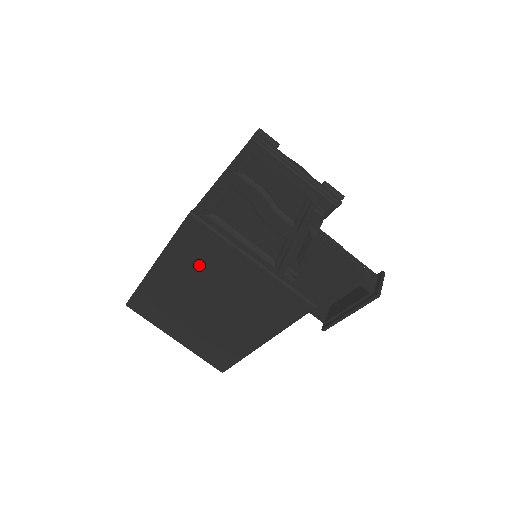
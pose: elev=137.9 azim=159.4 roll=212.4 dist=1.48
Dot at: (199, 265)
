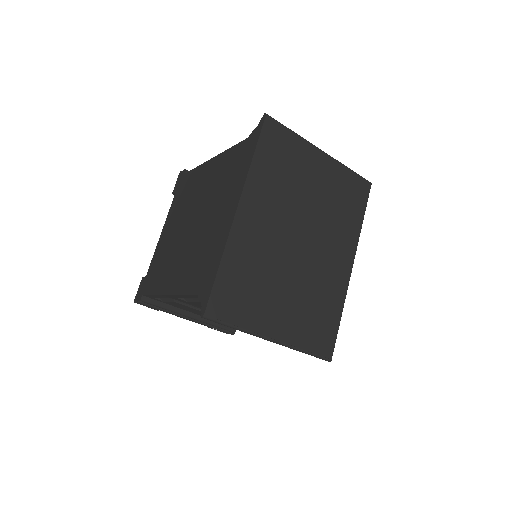
Dot at: (283, 179)
